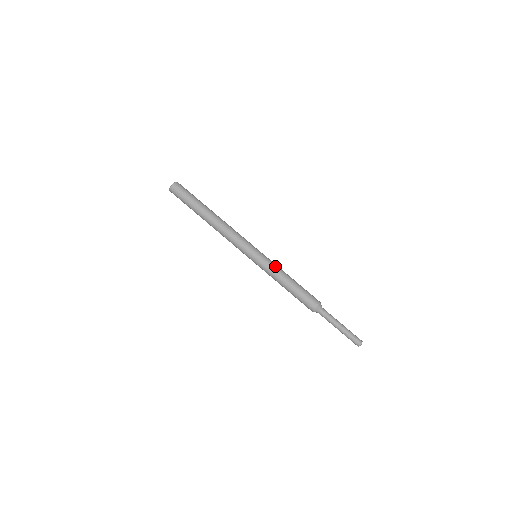
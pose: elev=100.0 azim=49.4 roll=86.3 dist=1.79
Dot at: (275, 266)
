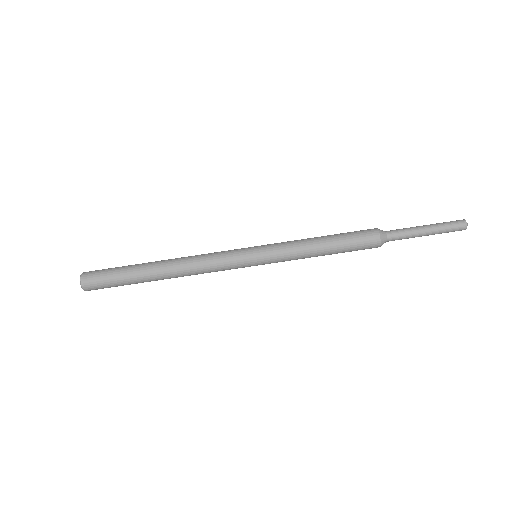
Dot at: (288, 241)
